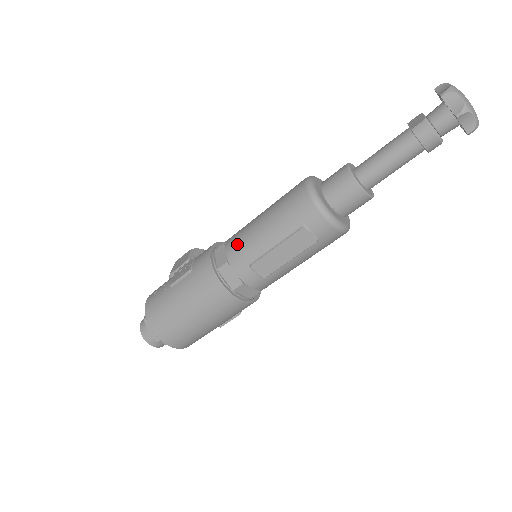
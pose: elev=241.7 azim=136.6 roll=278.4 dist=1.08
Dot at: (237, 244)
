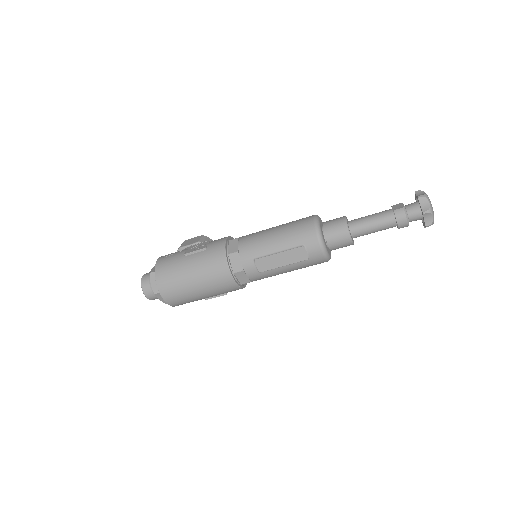
Dot at: (250, 242)
